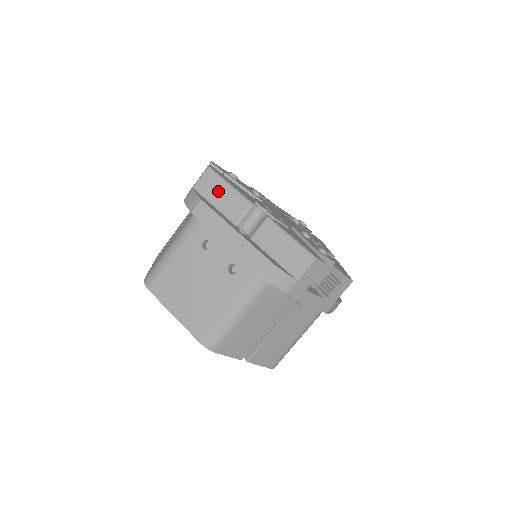
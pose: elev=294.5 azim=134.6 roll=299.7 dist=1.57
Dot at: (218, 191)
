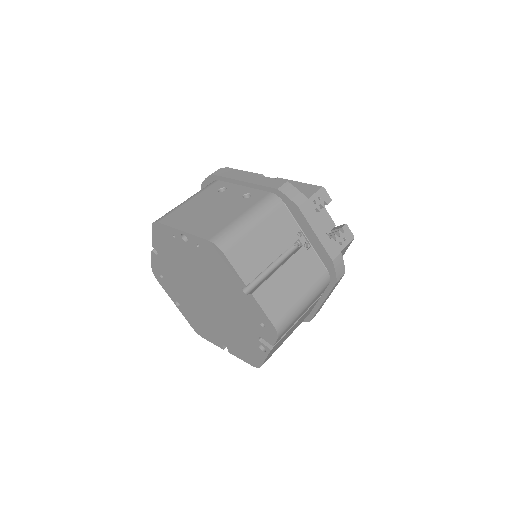
Dot at: occluded
